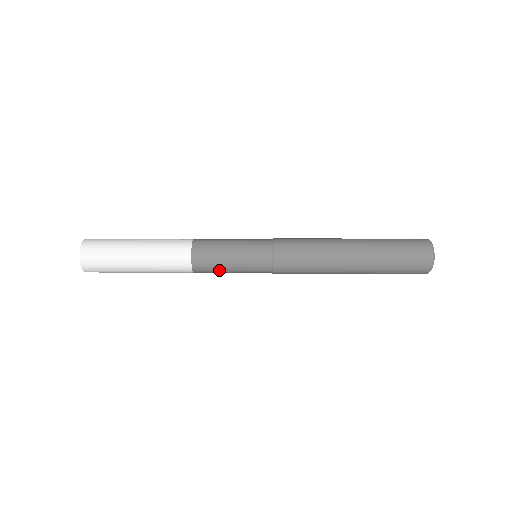
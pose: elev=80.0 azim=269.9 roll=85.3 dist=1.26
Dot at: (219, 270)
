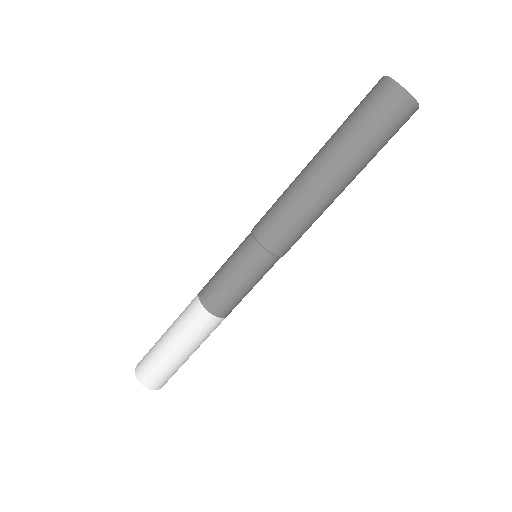
Dot at: (240, 298)
